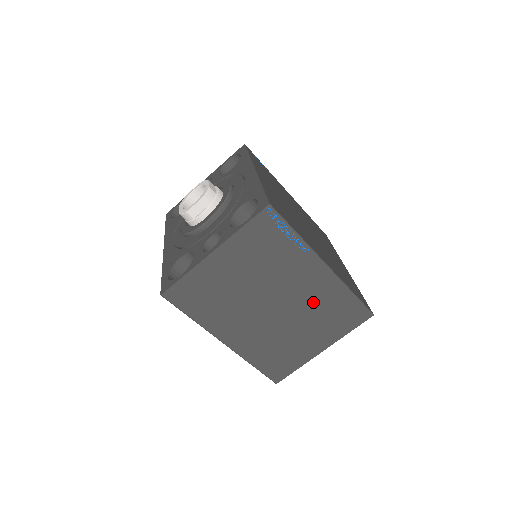
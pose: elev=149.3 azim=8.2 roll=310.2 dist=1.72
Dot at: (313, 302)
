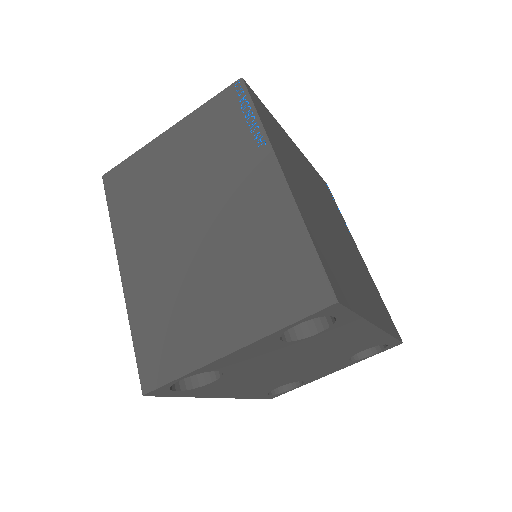
Dot at: (246, 237)
